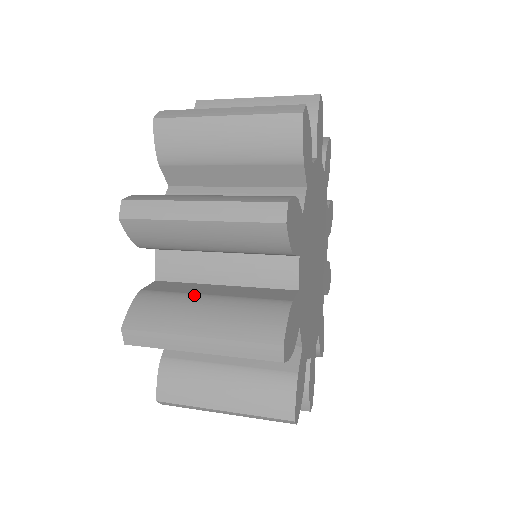
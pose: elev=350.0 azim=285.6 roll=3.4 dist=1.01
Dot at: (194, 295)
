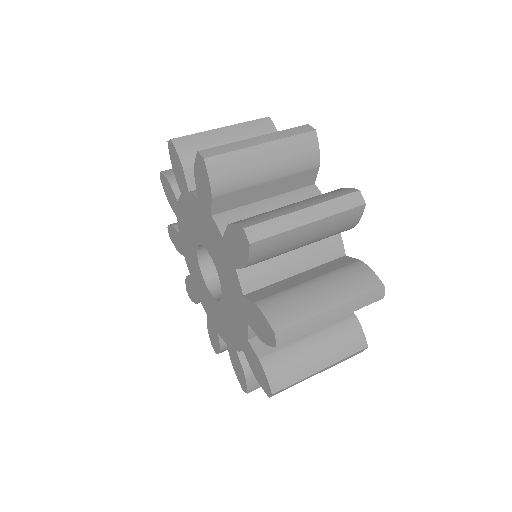
Dot at: (299, 343)
